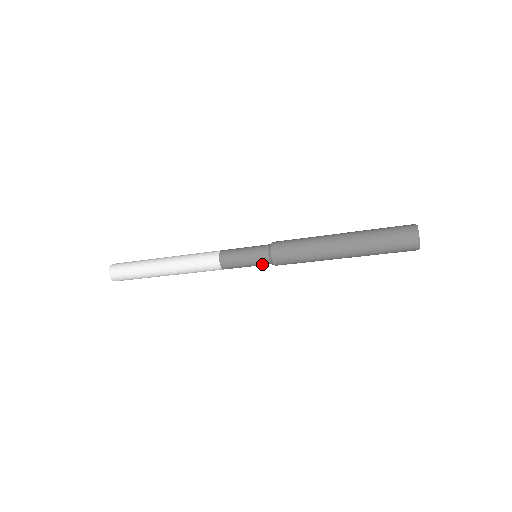
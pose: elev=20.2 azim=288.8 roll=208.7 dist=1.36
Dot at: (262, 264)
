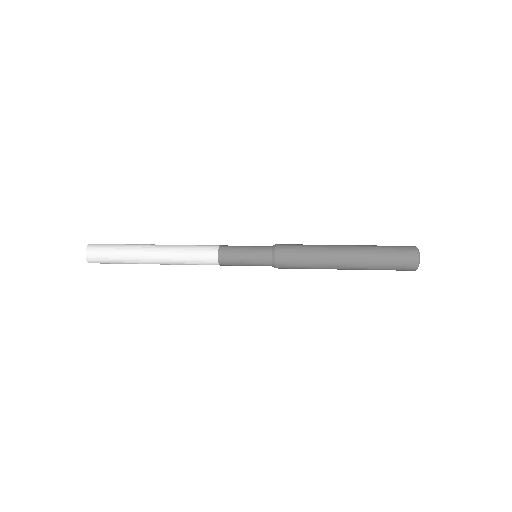
Dot at: occluded
